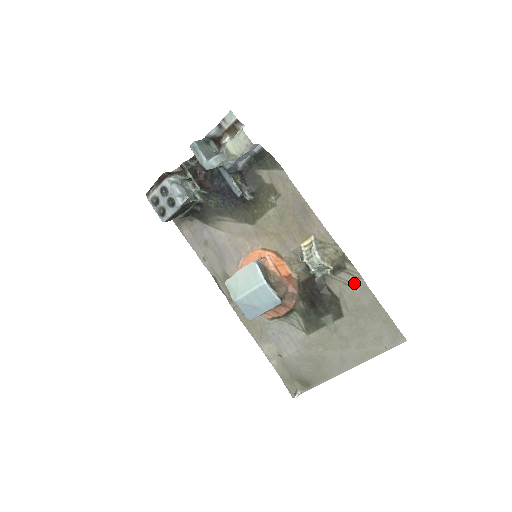
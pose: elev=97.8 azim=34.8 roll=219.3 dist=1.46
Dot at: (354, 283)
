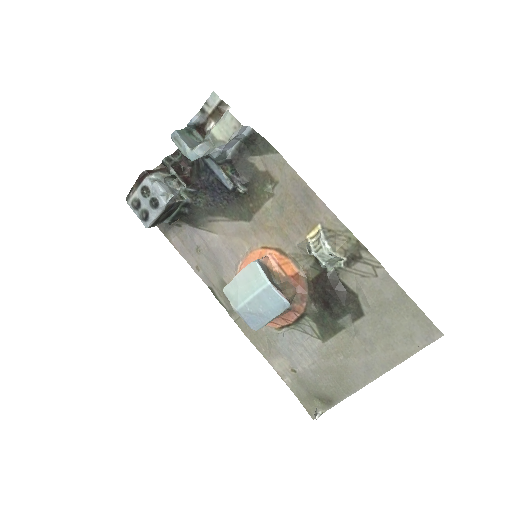
Dot at: (373, 274)
